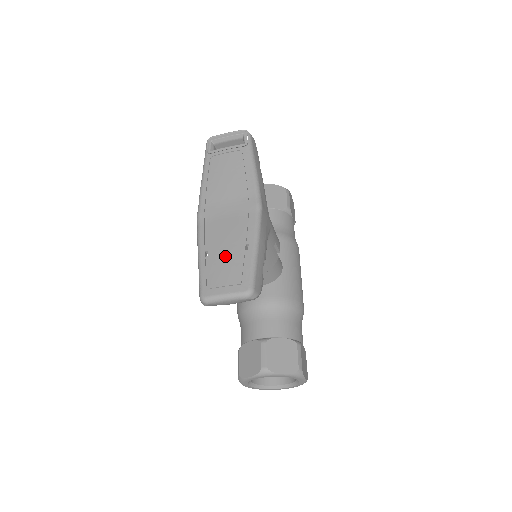
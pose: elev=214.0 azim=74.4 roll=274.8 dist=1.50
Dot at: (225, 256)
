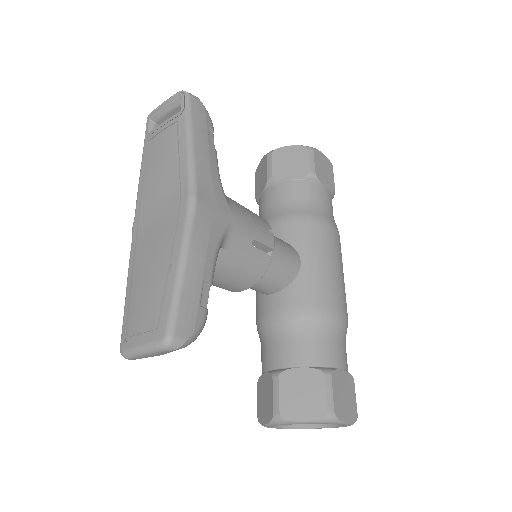
Dot at: (146, 286)
